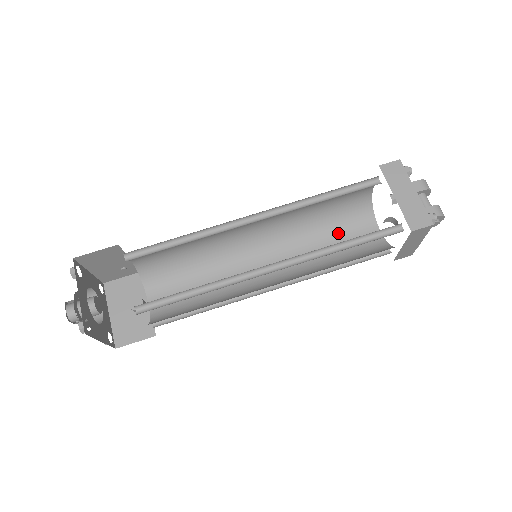
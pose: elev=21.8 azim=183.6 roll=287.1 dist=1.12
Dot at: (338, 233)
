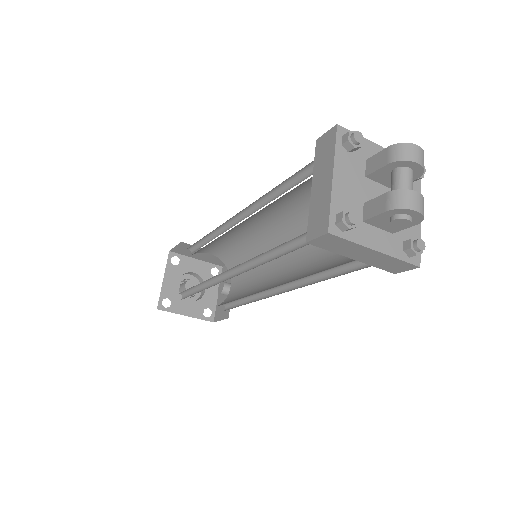
Dot at: occluded
